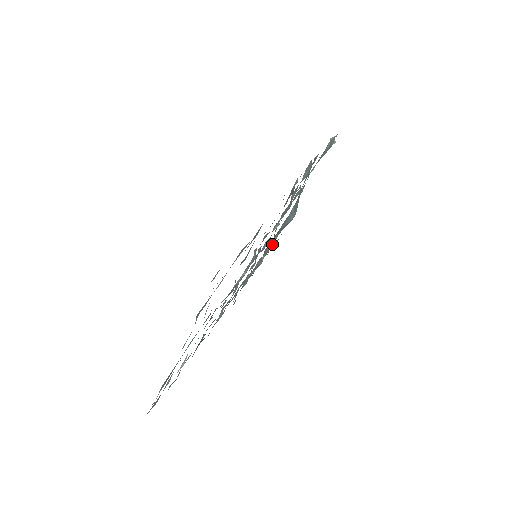
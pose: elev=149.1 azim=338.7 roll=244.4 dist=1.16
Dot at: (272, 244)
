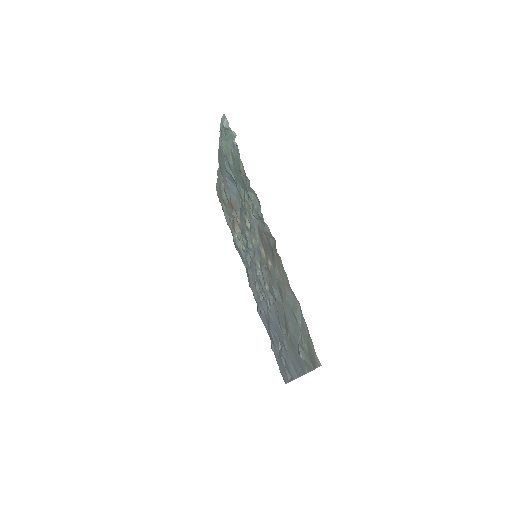
Dot at: (227, 203)
